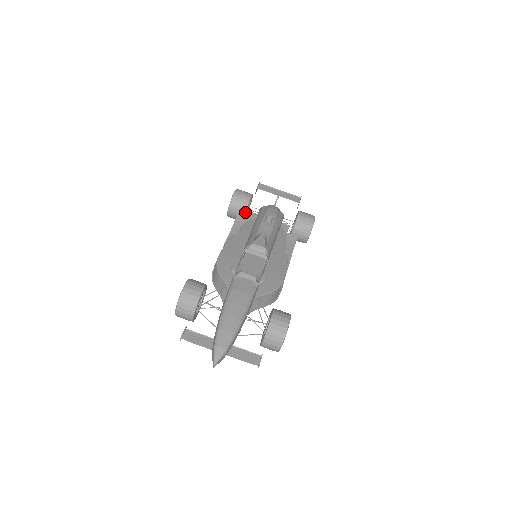
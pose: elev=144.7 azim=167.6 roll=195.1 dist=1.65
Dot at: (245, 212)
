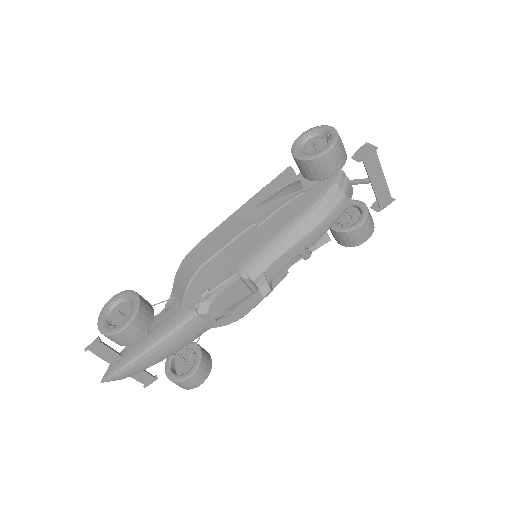
Dot at: (310, 179)
